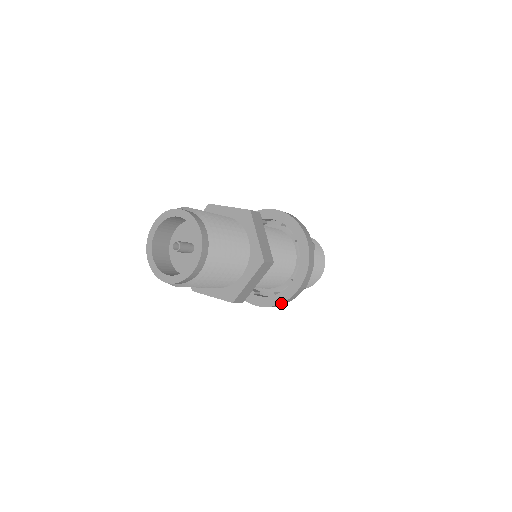
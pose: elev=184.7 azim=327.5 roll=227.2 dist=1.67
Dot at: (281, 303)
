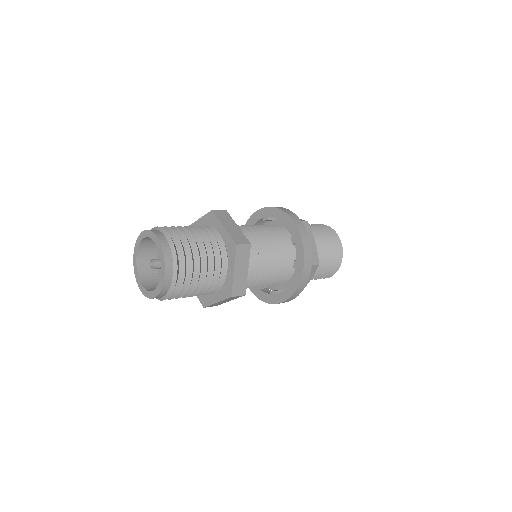
Dot at: (297, 287)
